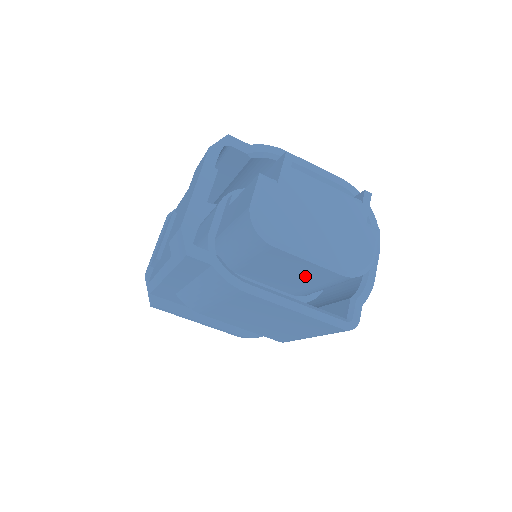
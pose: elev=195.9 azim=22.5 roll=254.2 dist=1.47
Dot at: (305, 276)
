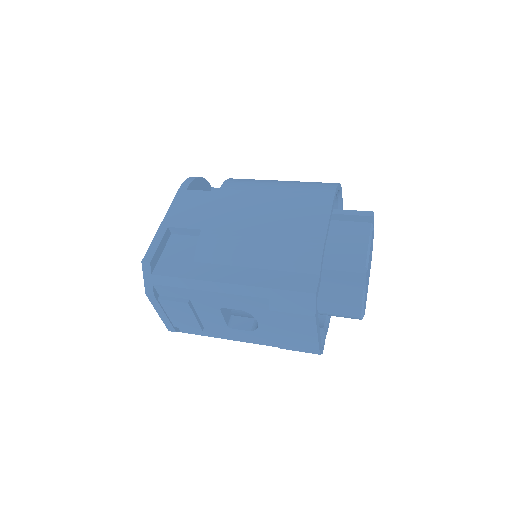
Dot at: occluded
